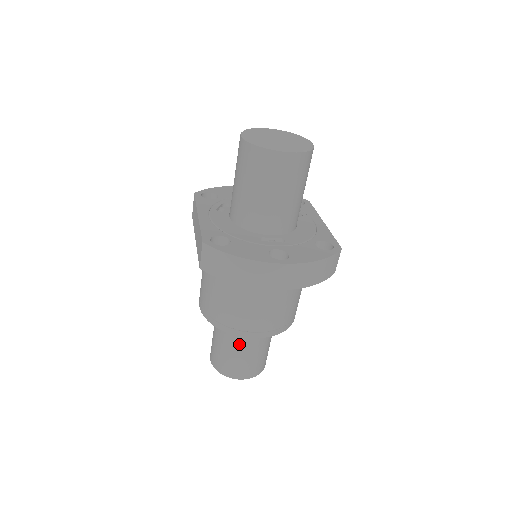
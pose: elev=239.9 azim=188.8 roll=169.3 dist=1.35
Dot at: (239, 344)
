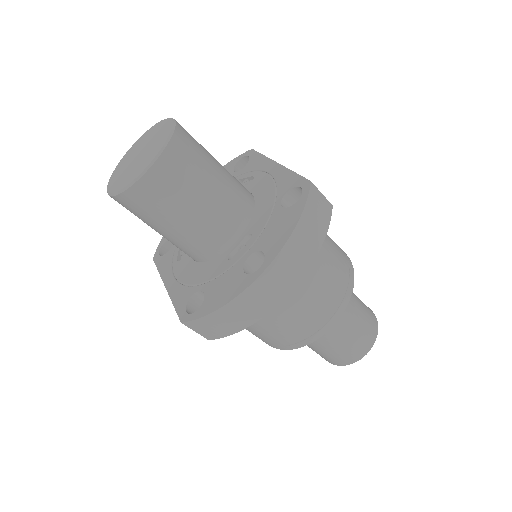
Dot at: (328, 337)
